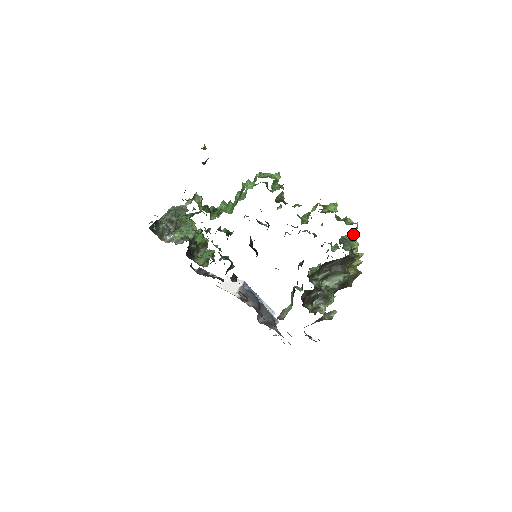
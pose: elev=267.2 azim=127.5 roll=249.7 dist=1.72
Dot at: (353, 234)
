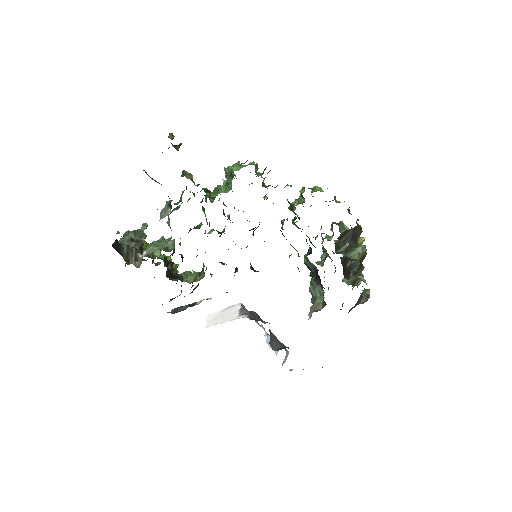
Dot at: (348, 210)
